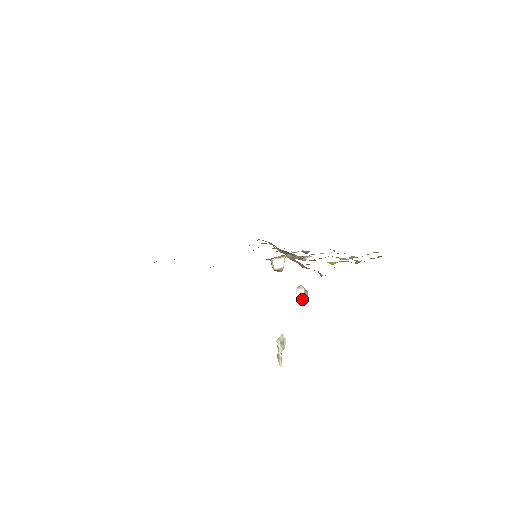
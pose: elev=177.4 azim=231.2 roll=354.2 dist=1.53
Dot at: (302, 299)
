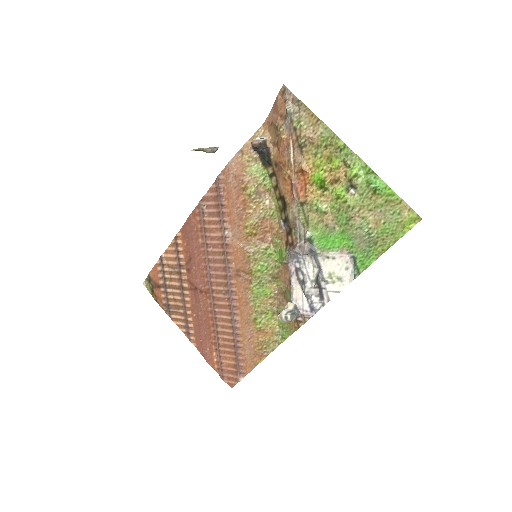
Dot at: (286, 312)
